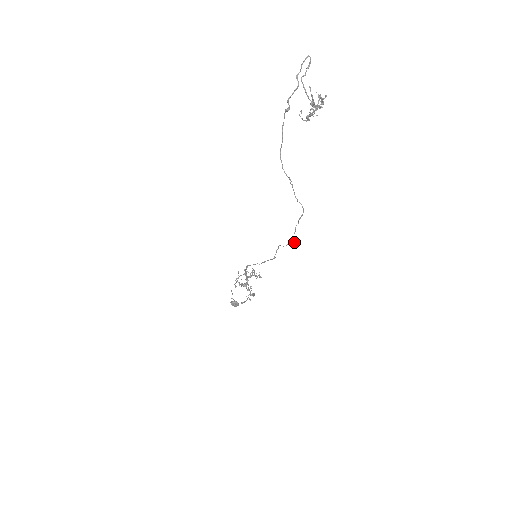
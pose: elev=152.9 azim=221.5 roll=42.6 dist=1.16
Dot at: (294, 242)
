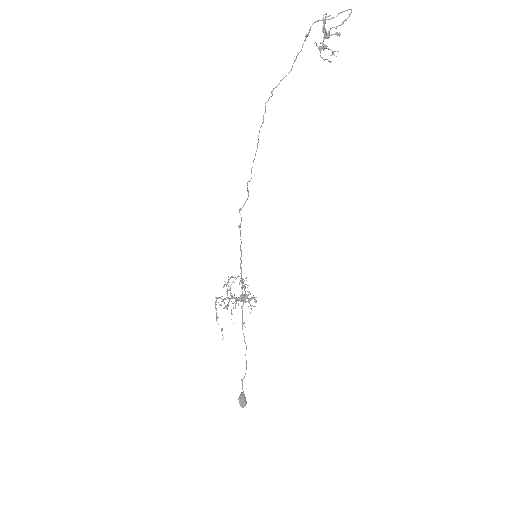
Dot at: occluded
